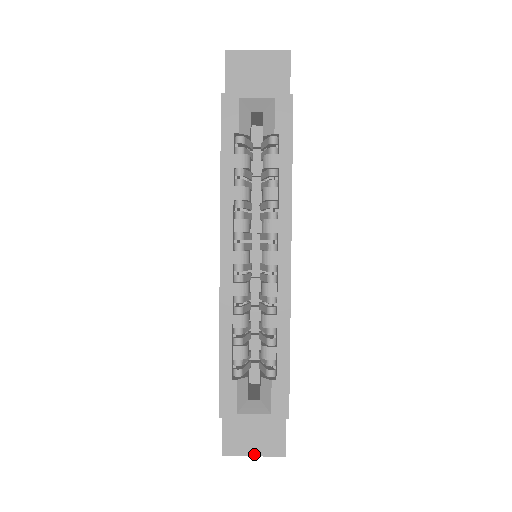
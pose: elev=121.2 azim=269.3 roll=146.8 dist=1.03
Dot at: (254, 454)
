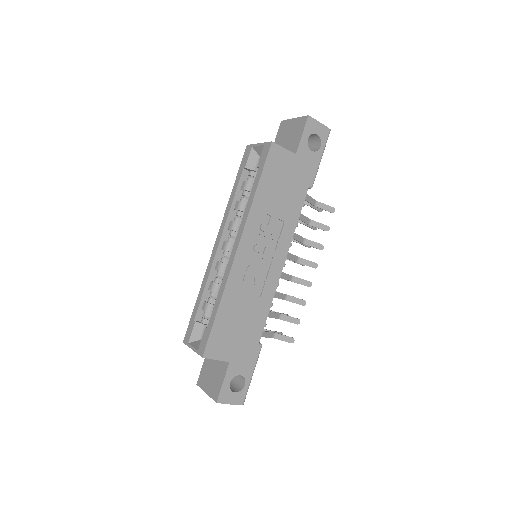
Dot at: (207, 392)
